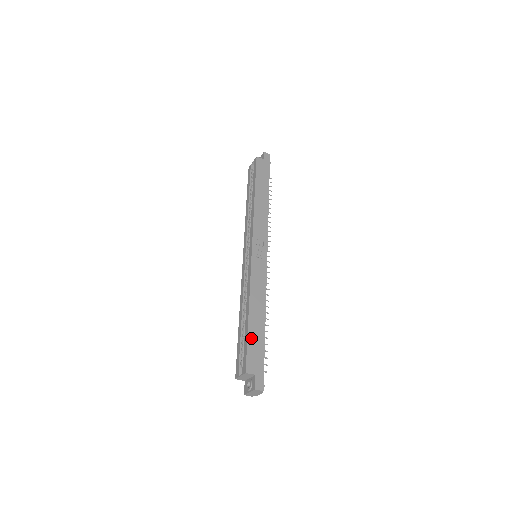
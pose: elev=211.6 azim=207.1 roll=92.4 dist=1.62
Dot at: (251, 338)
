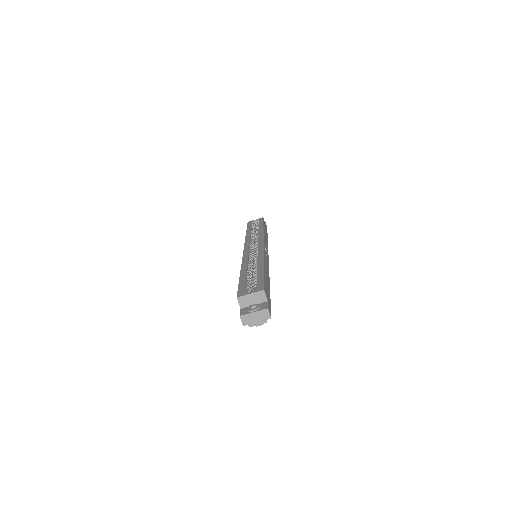
Dot at: (265, 279)
